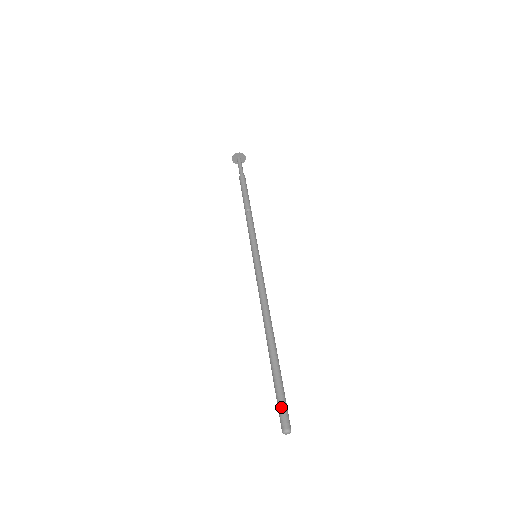
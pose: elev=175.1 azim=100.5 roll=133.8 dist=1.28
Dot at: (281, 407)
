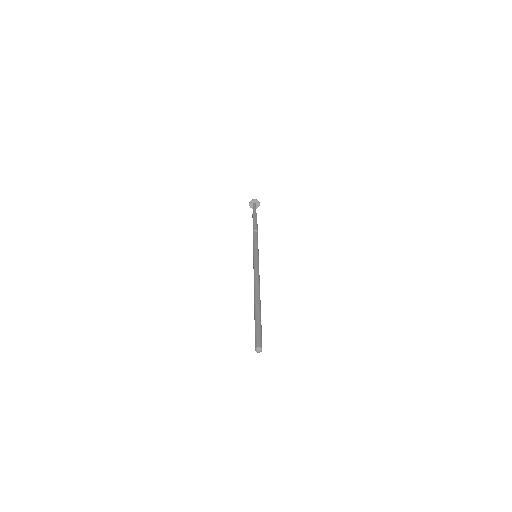
Dot at: (257, 335)
